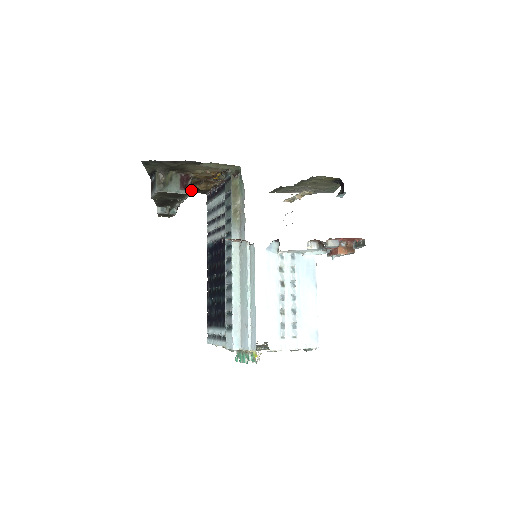
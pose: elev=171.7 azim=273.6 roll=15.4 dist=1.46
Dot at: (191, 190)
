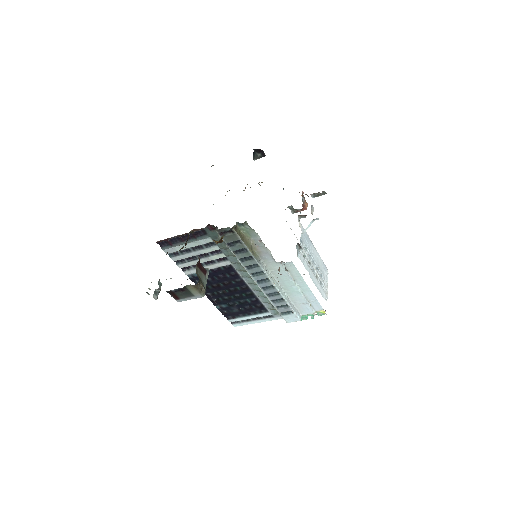
Dot at: occluded
